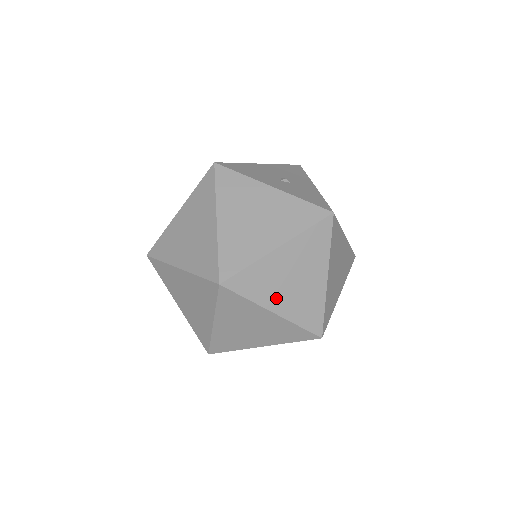
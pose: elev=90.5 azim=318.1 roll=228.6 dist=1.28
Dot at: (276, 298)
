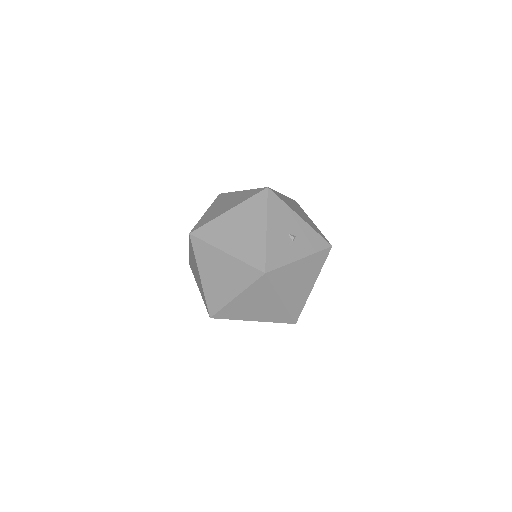
Dot at: occluded
